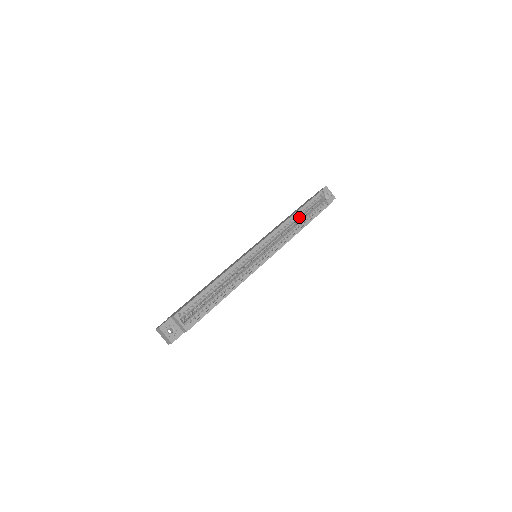
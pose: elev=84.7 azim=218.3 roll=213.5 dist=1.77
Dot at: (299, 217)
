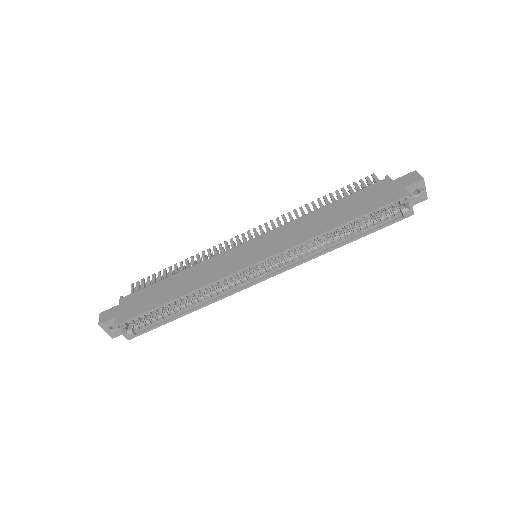
Dot at: (343, 227)
